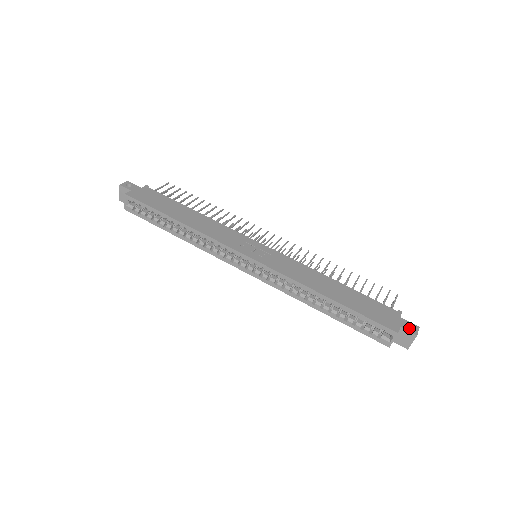
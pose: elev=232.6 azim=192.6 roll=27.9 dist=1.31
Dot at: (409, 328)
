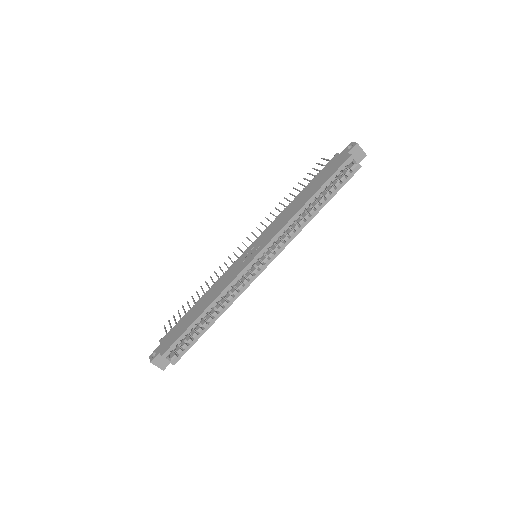
Dot at: occluded
